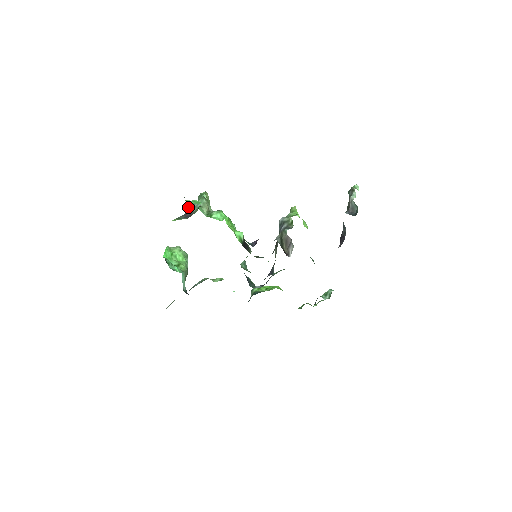
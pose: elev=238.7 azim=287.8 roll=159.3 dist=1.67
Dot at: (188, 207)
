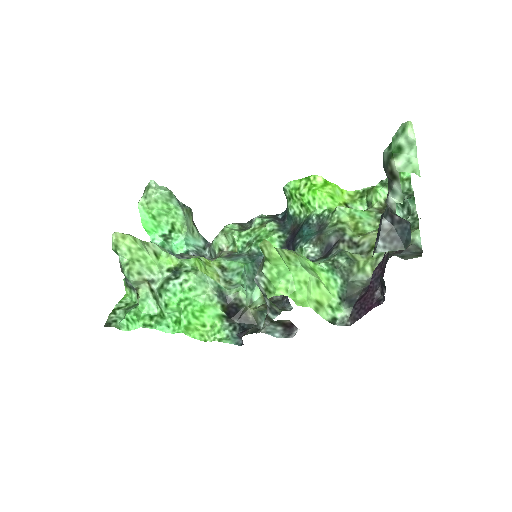
Dot at: occluded
